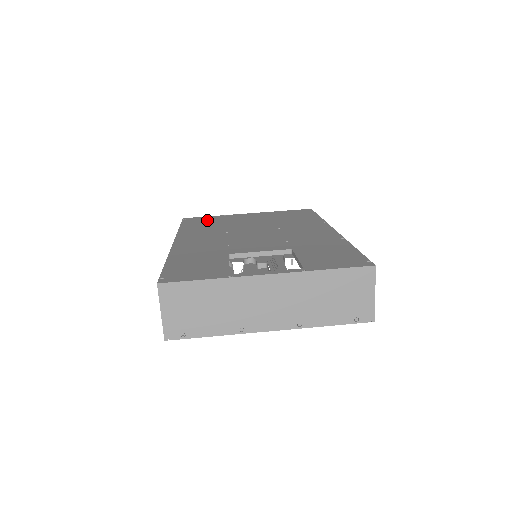
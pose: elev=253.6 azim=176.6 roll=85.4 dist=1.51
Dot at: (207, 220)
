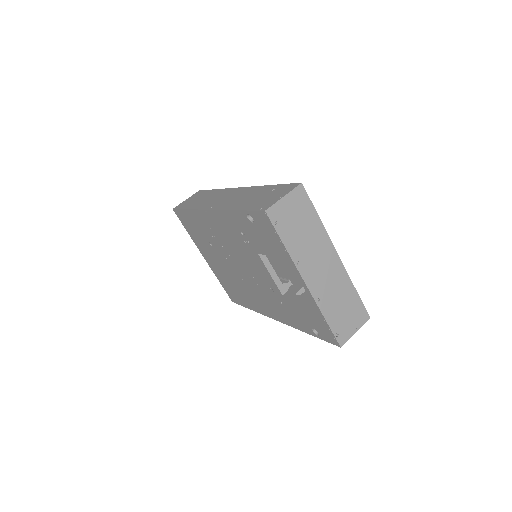
Dot at: occluded
